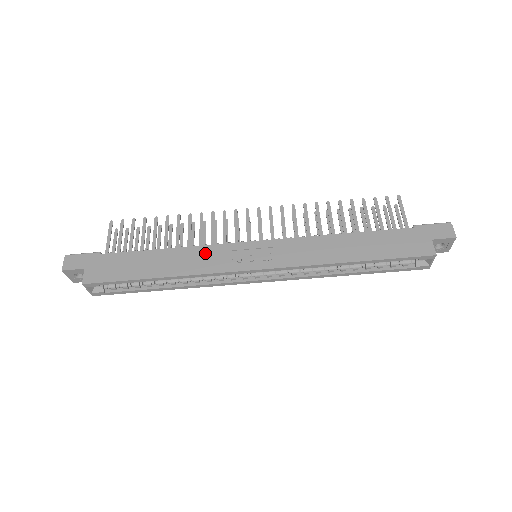
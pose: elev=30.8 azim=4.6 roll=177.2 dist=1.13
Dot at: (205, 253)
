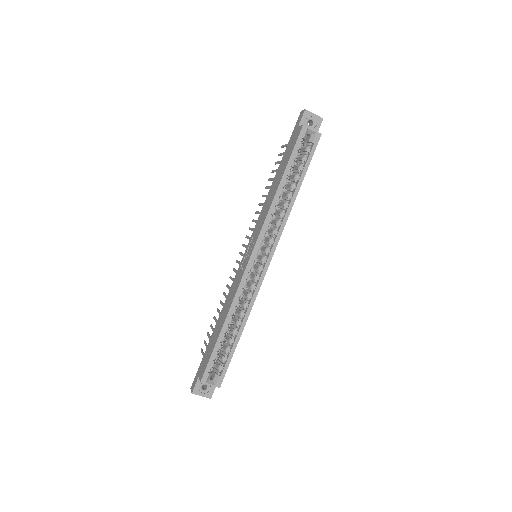
Dot at: (232, 288)
